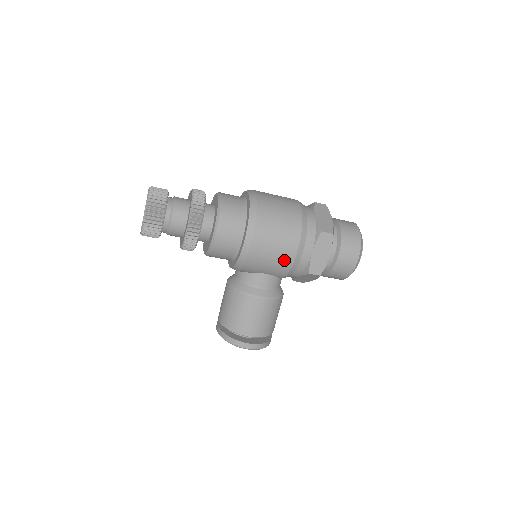
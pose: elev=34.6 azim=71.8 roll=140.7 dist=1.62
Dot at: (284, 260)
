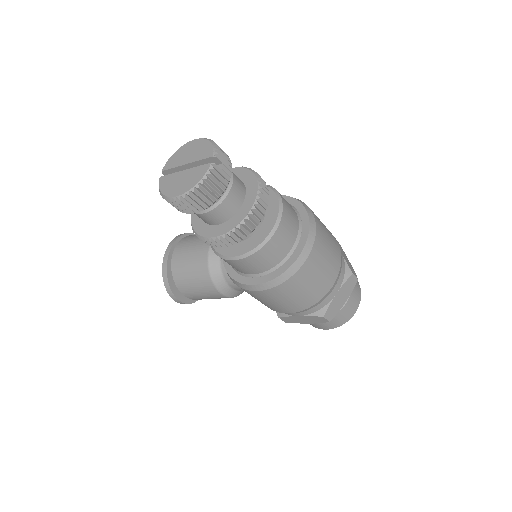
Dot at: (270, 307)
